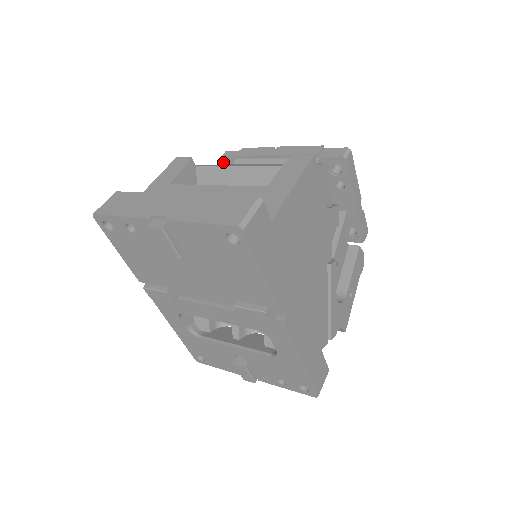
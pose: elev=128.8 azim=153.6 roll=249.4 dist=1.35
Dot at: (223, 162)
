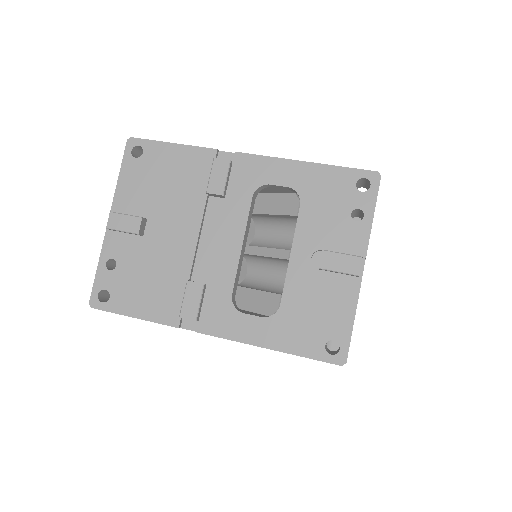
Dot at: occluded
